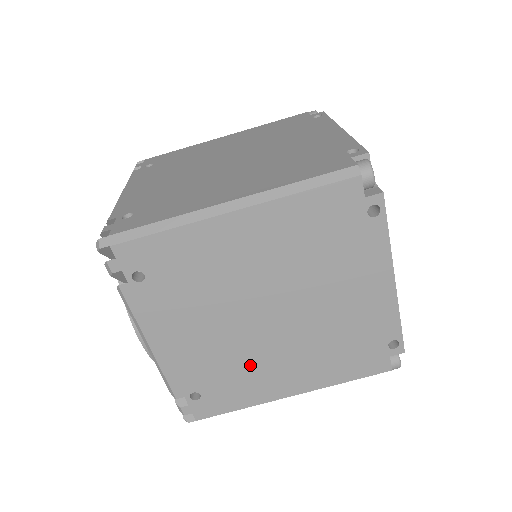
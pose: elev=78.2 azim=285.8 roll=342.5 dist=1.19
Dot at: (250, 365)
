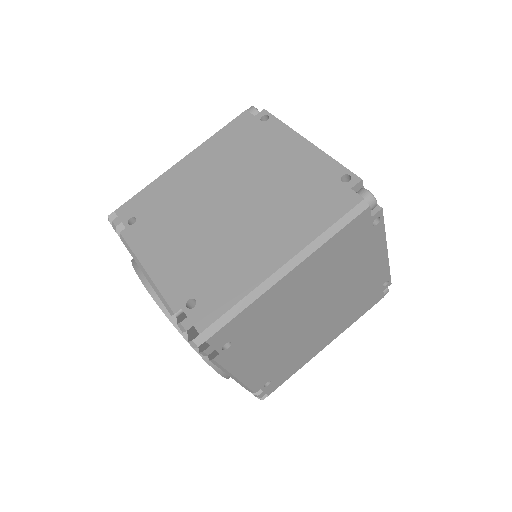
Dot at: (230, 251)
